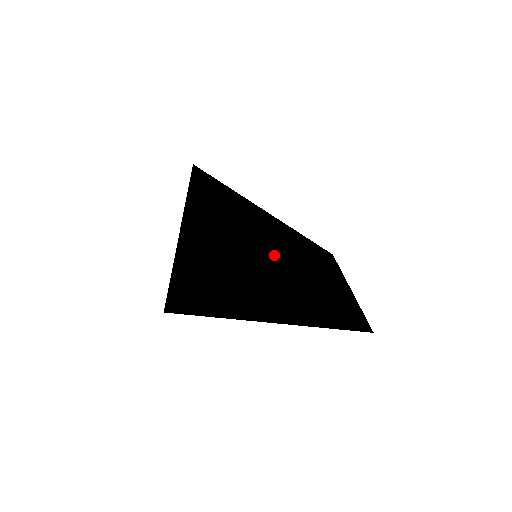
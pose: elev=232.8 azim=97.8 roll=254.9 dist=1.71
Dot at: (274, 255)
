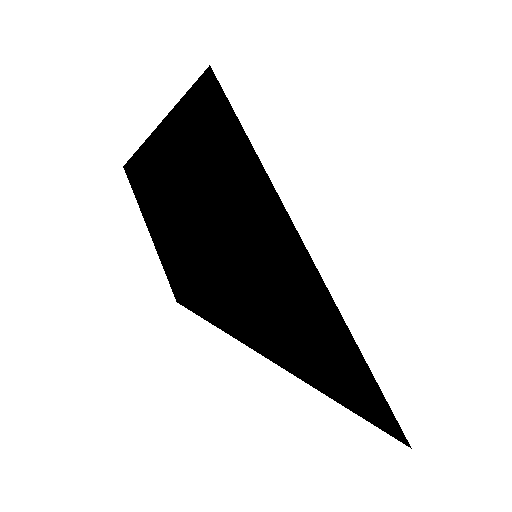
Dot at: (310, 272)
